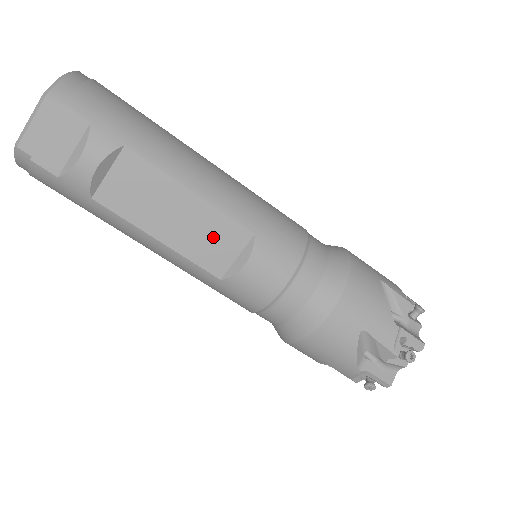
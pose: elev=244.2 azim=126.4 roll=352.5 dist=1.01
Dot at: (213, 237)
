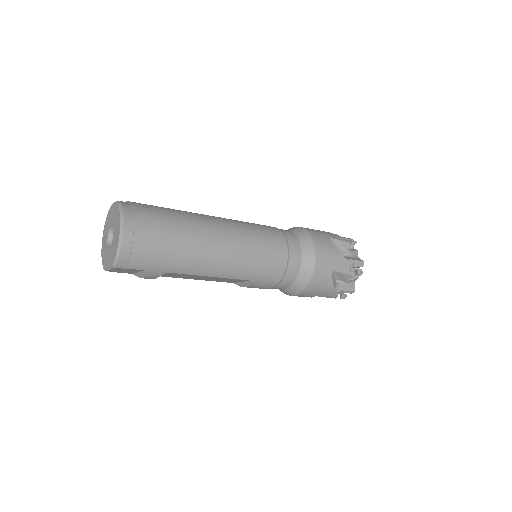
Dot at: (226, 280)
